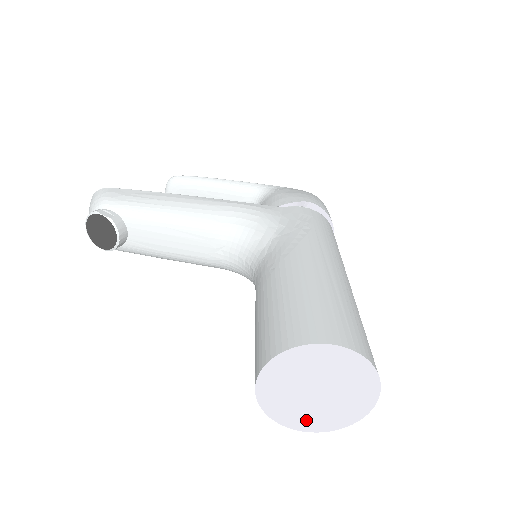
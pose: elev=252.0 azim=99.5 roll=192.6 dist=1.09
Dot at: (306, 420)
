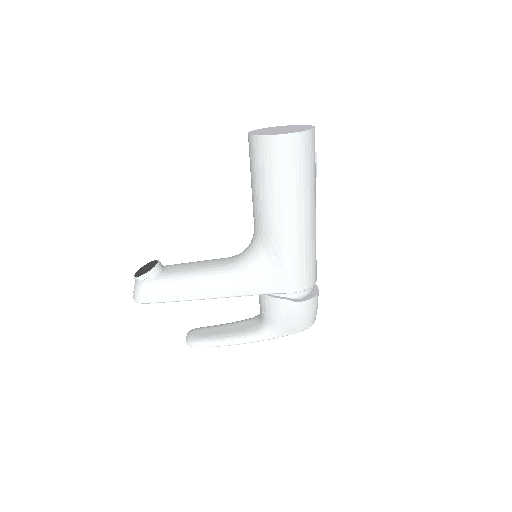
Dot at: occluded
